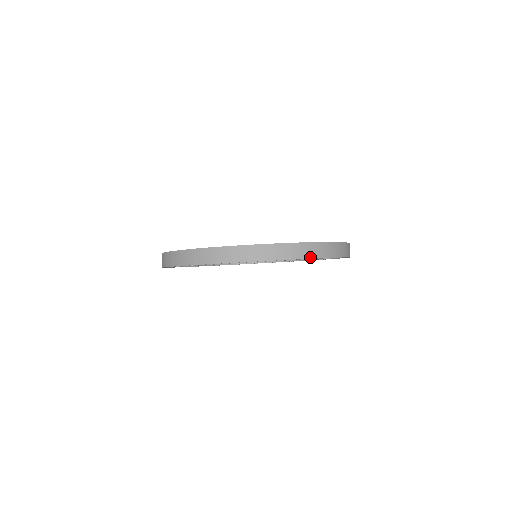
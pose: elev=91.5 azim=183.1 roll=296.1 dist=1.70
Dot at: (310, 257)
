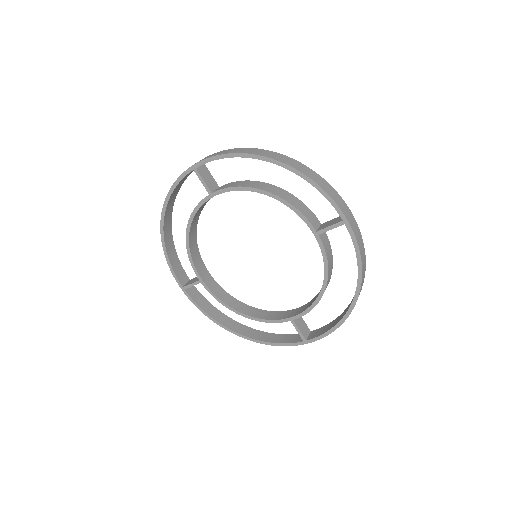
Dot at: (350, 225)
